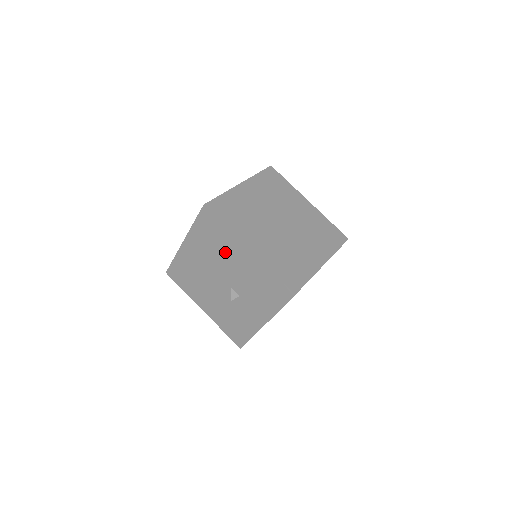
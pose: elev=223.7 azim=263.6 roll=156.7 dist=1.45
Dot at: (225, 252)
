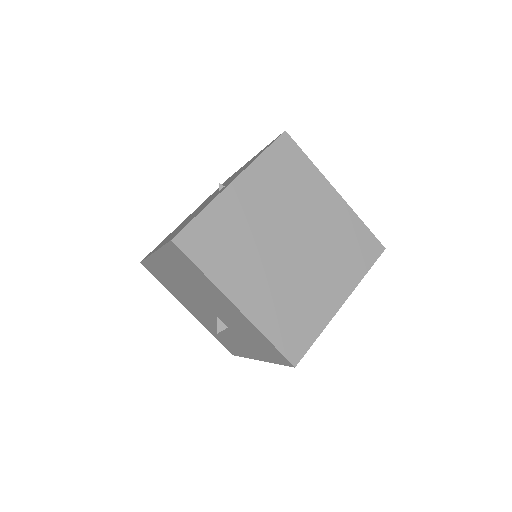
Dot at: (206, 291)
